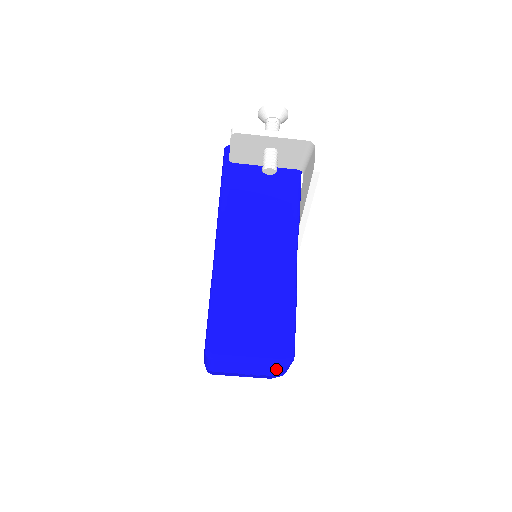
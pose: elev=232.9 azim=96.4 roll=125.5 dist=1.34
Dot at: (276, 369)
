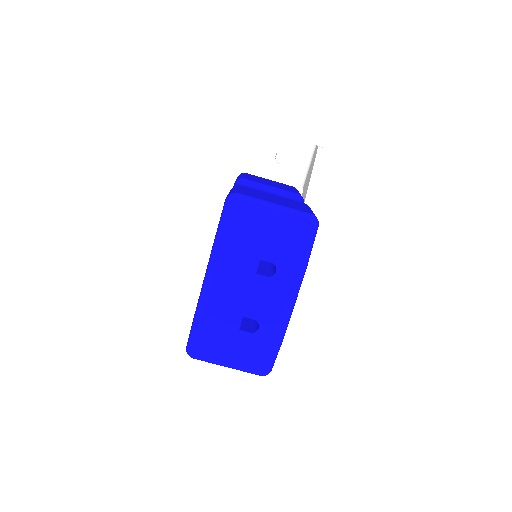
Dot at: (299, 238)
